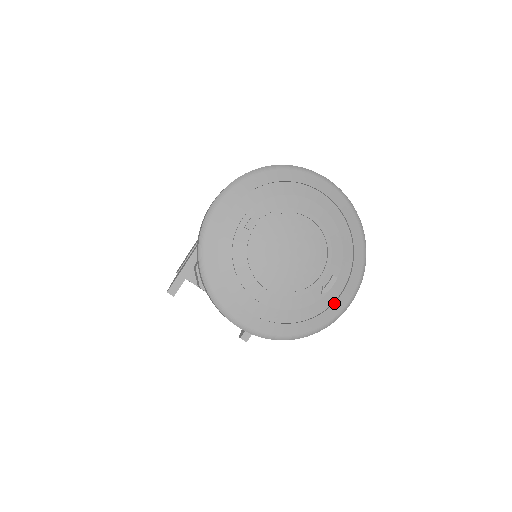
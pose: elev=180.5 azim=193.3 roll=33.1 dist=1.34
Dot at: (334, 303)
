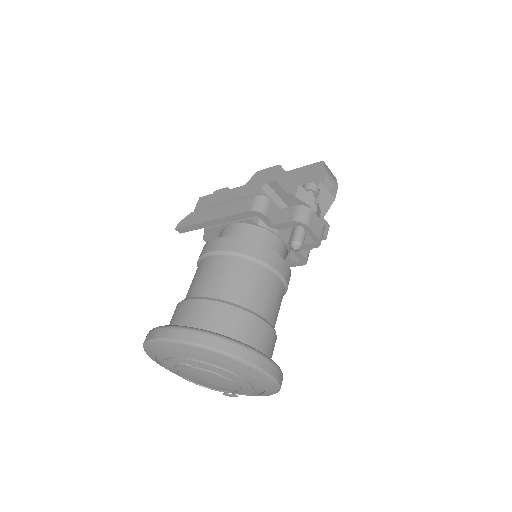
Dot at: occluded
